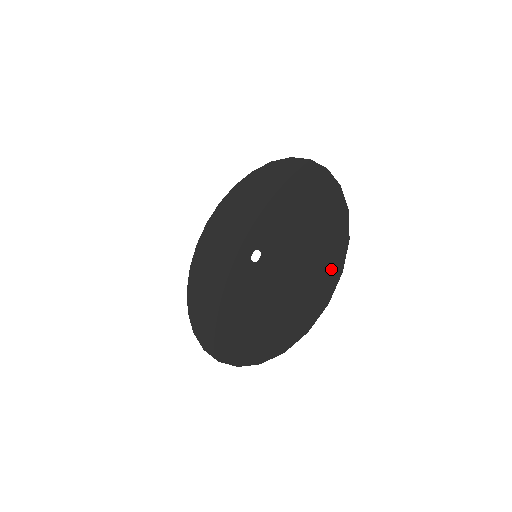
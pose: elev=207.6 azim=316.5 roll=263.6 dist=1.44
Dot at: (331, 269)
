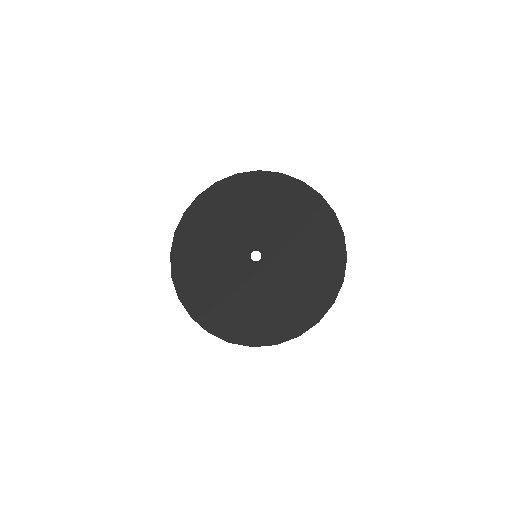
Dot at: (326, 217)
